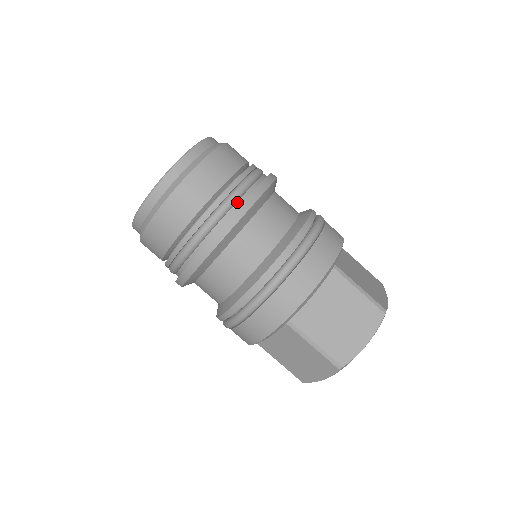
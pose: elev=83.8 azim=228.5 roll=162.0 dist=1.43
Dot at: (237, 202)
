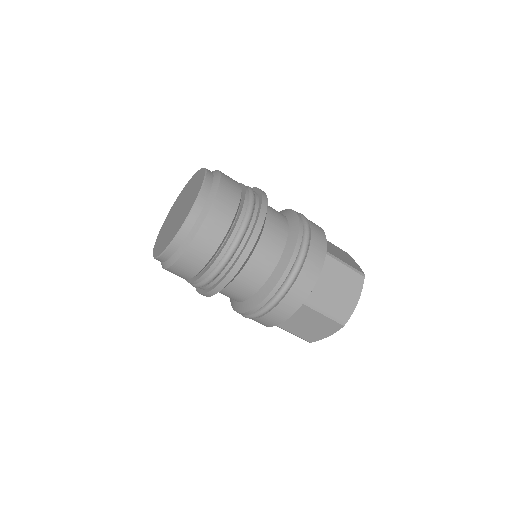
Dot at: (251, 221)
